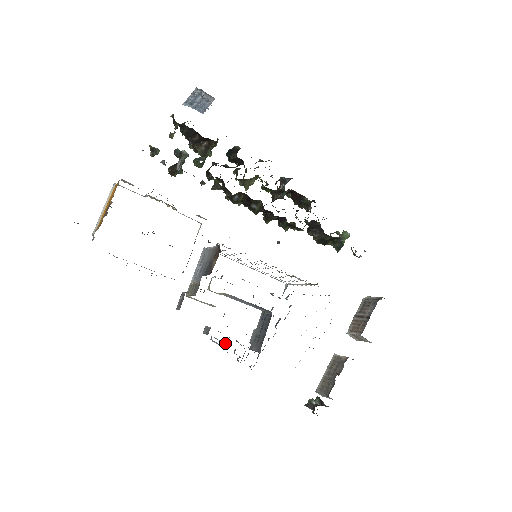
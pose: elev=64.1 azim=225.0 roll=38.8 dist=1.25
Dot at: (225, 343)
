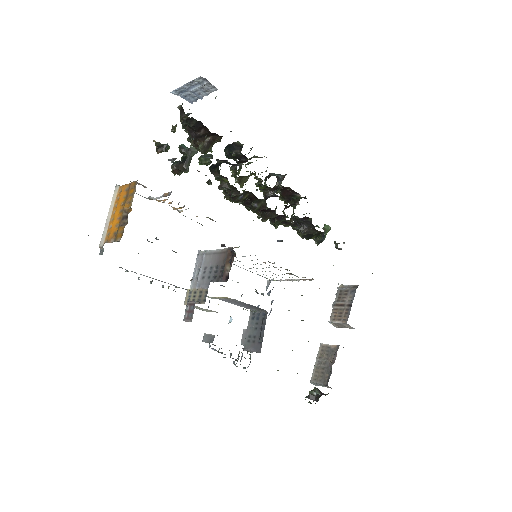
Dot at: occluded
